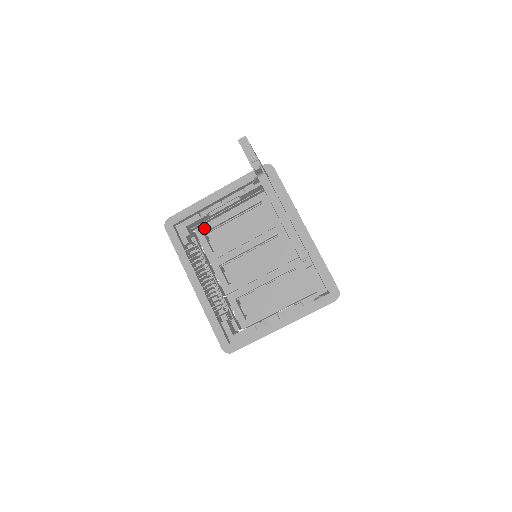
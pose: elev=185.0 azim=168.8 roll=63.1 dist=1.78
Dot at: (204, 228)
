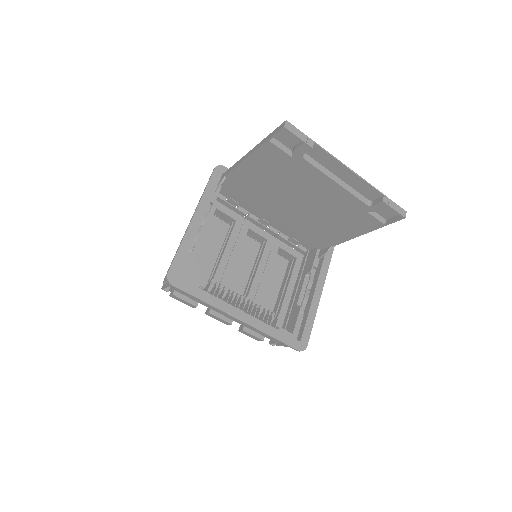
Dot at: (187, 266)
